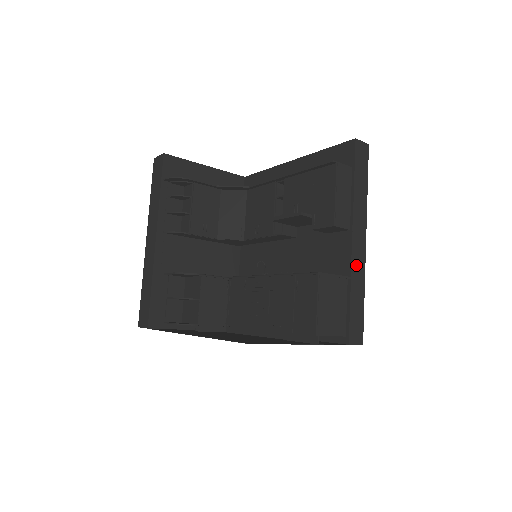
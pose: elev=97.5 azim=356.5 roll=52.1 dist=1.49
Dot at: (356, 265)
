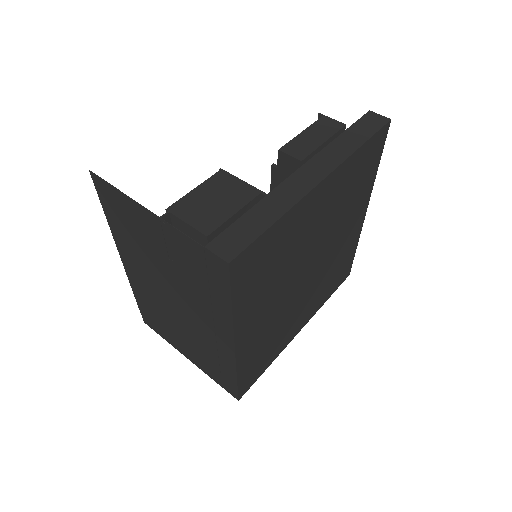
Dot at: (286, 190)
